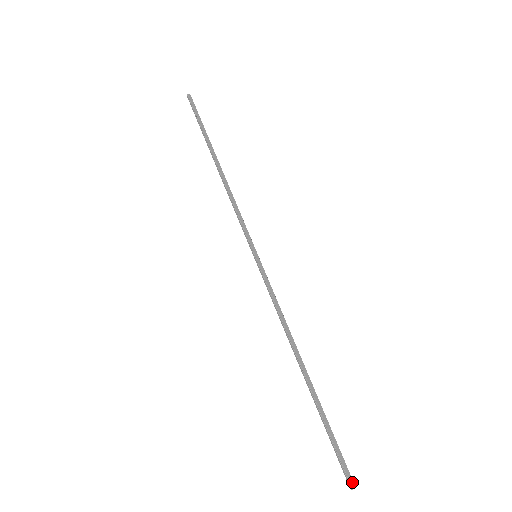
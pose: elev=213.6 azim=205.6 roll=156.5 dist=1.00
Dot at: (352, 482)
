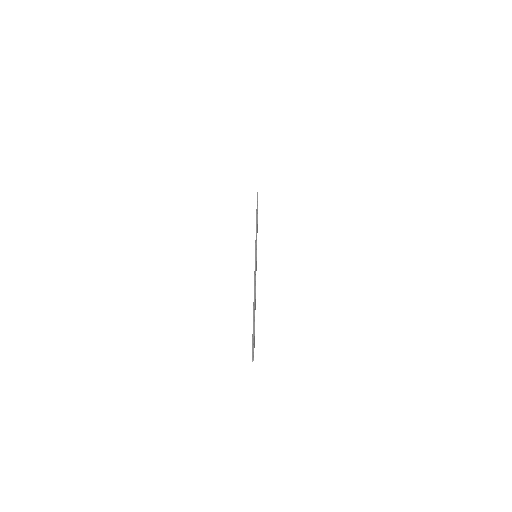
Dot at: occluded
